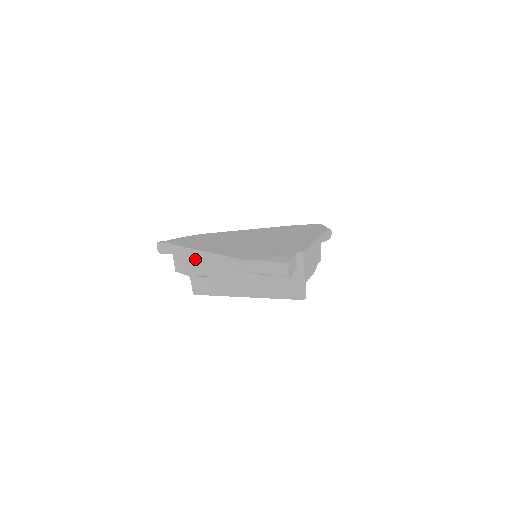
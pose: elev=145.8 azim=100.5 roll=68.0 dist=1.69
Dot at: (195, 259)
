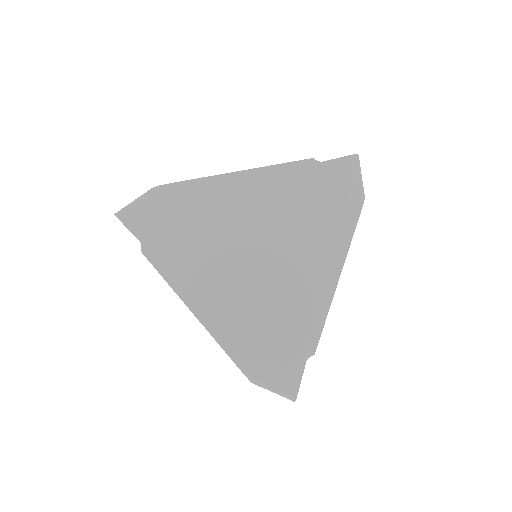
Dot at: occluded
